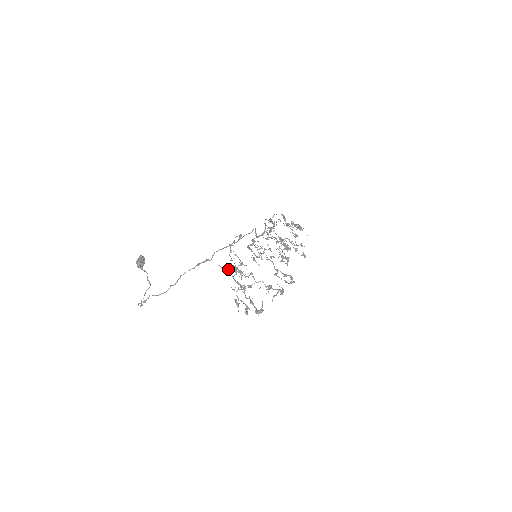
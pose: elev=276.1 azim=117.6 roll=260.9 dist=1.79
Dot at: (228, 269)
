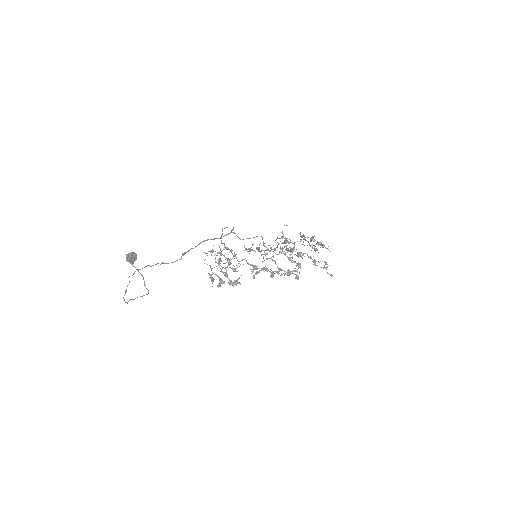
Dot at: (210, 251)
